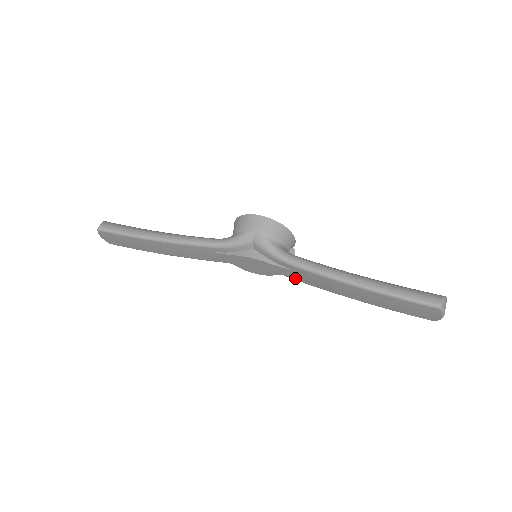
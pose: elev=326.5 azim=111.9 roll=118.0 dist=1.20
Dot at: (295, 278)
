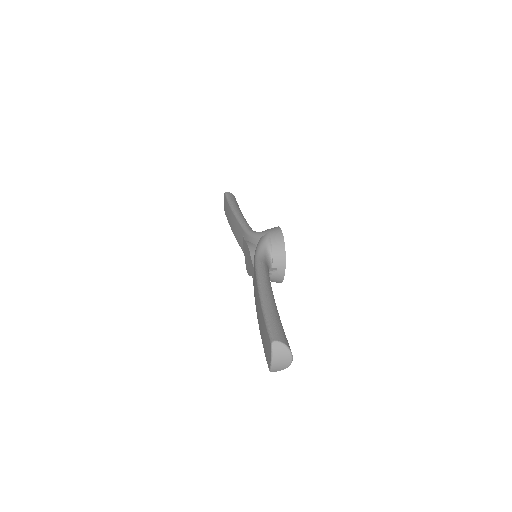
Dot at: occluded
